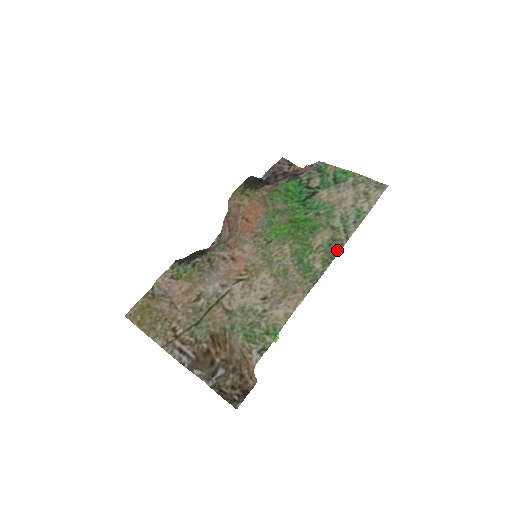
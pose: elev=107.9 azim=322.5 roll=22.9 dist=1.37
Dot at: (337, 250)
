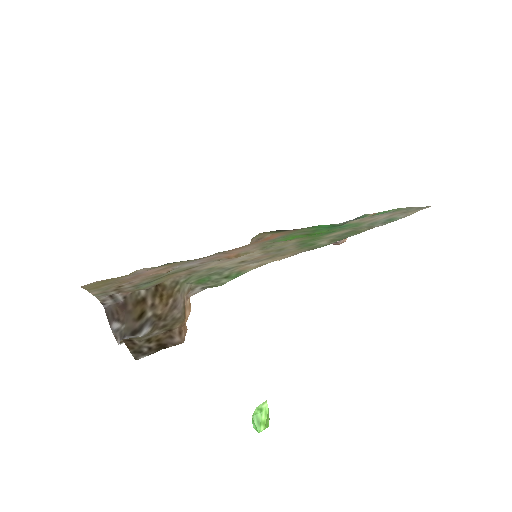
Dot at: (353, 234)
